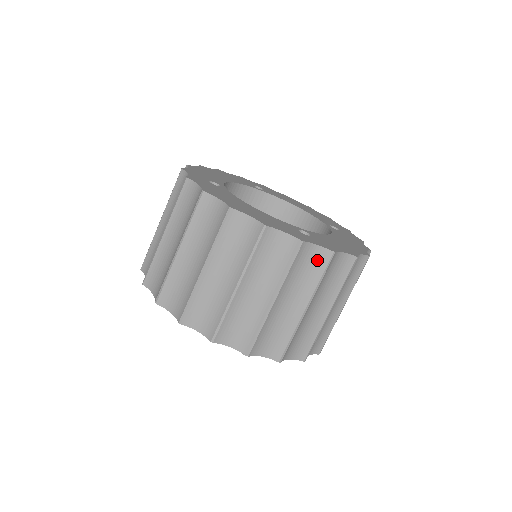
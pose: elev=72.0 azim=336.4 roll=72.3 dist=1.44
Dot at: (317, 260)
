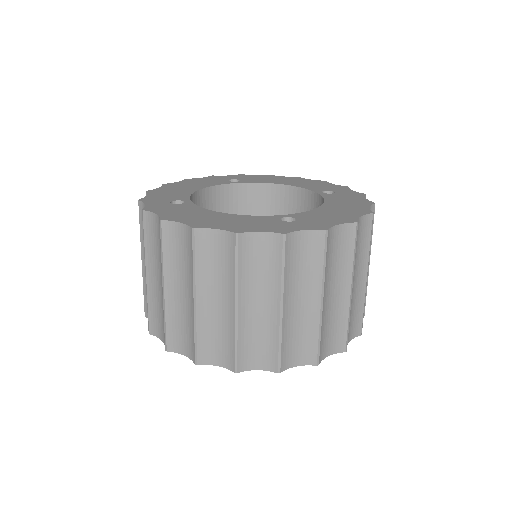
Dot at: (311, 246)
